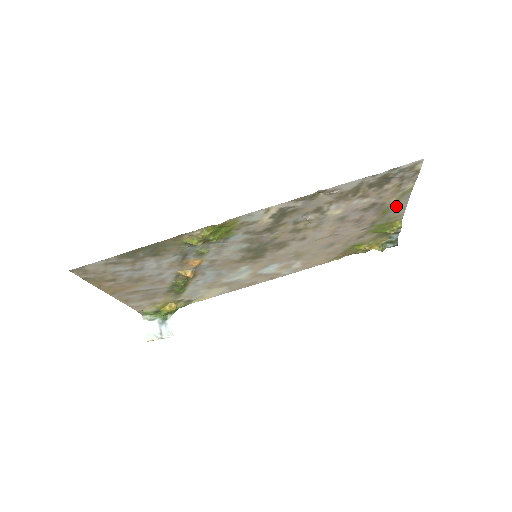
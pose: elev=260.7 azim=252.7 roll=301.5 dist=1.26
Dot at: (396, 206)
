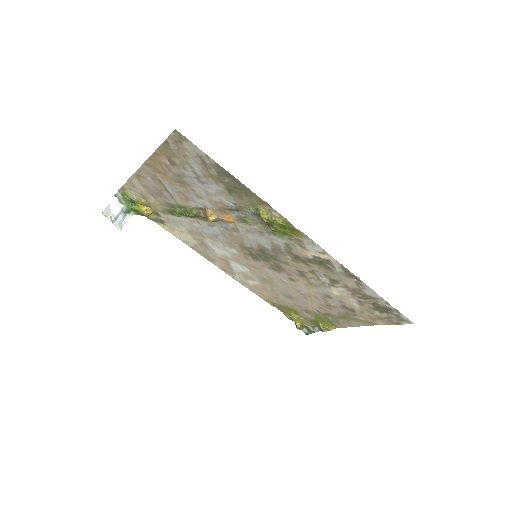
Dot at: (353, 321)
